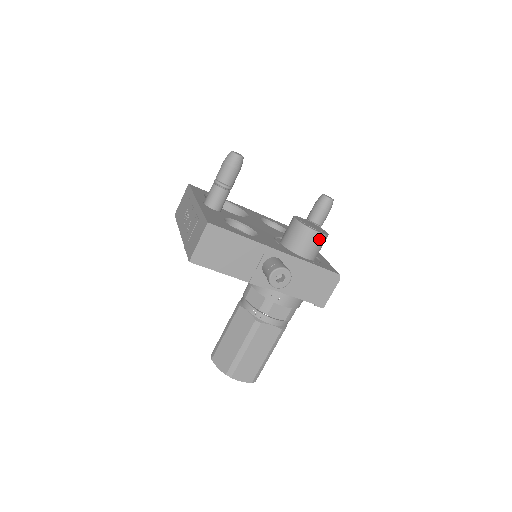
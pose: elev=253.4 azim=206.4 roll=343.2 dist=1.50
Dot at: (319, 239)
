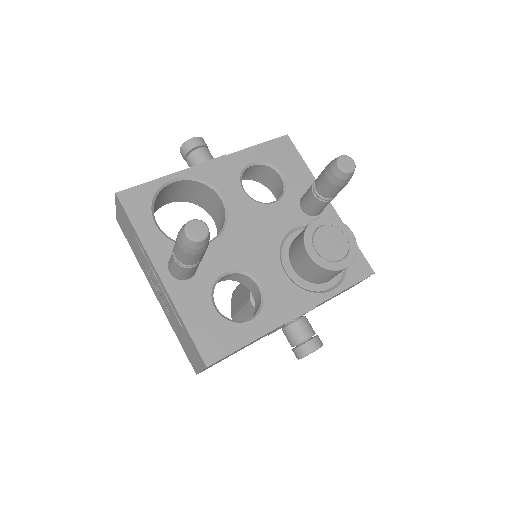
Dot at: occluded
